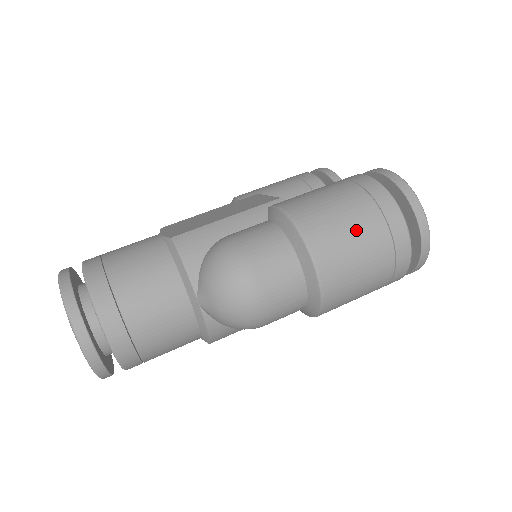
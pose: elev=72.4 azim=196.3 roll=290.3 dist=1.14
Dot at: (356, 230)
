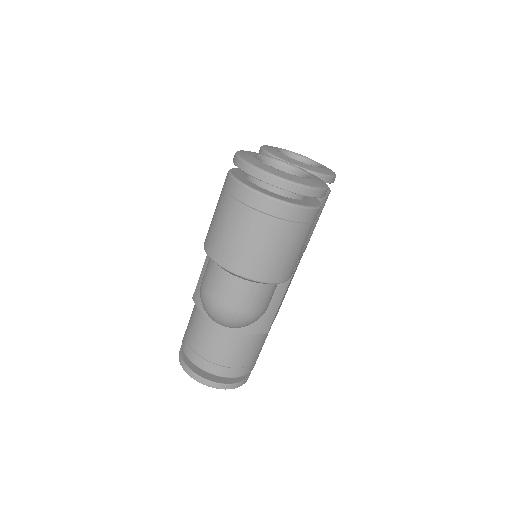
Dot at: (230, 227)
